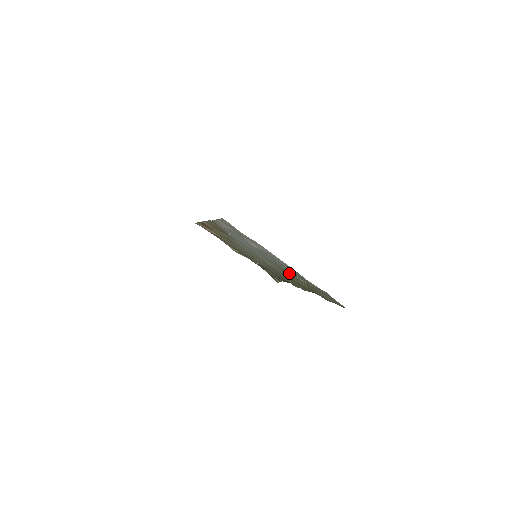
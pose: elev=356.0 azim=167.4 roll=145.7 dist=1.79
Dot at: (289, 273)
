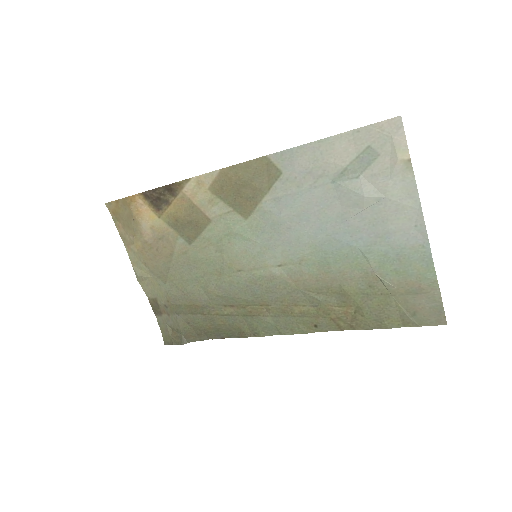
Dot at: (349, 271)
